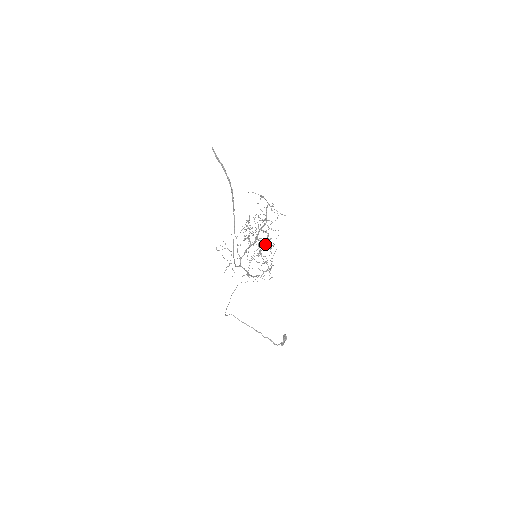
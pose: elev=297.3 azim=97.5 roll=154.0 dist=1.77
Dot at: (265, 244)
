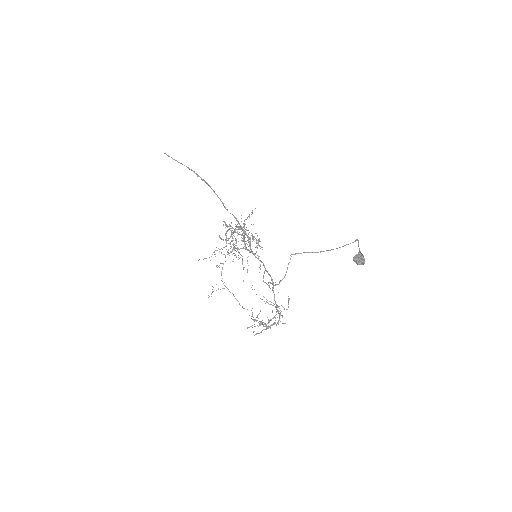
Dot at: occluded
